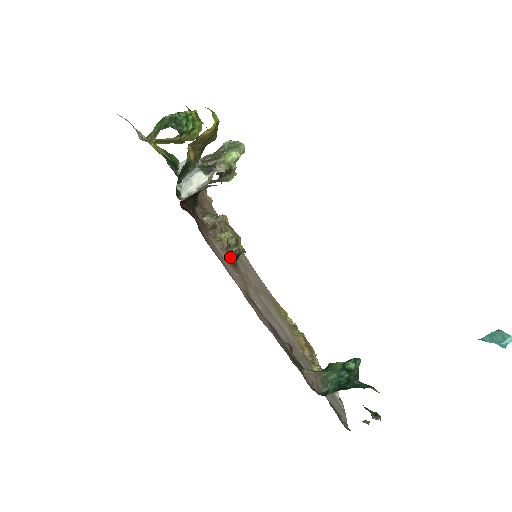
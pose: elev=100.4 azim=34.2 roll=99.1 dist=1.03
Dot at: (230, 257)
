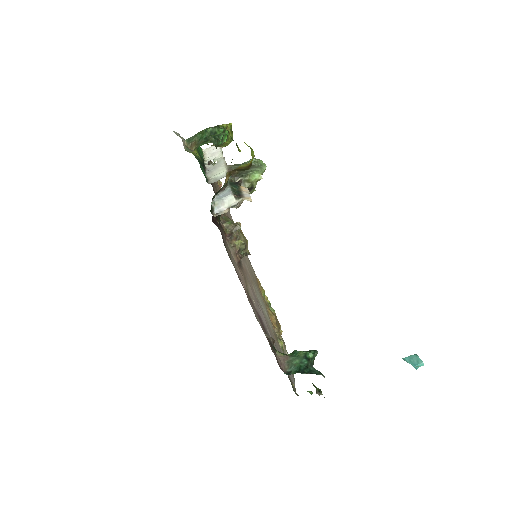
Dot at: (239, 260)
